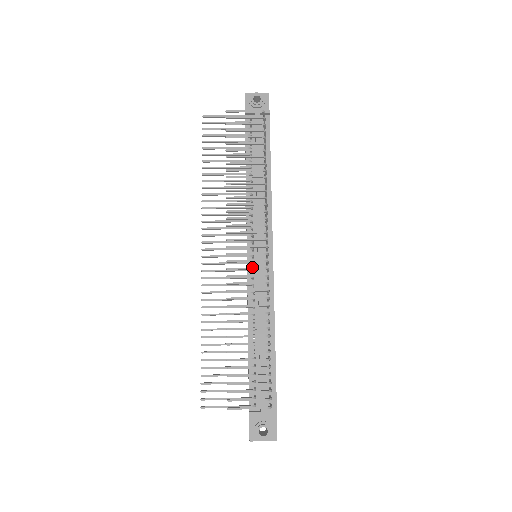
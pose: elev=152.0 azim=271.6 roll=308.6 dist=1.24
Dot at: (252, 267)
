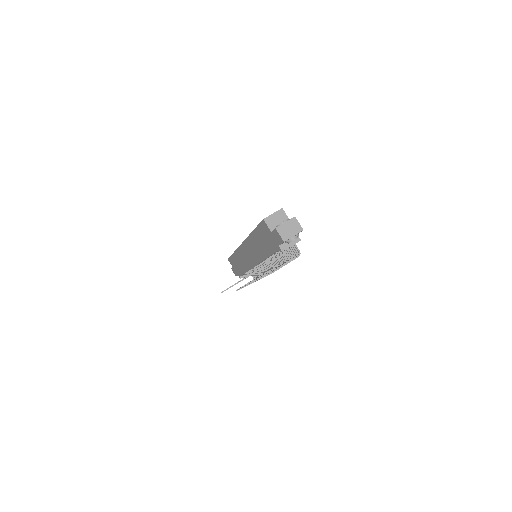
Dot at: occluded
